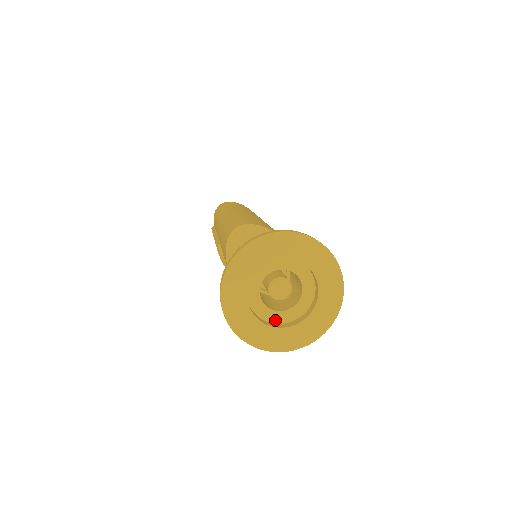
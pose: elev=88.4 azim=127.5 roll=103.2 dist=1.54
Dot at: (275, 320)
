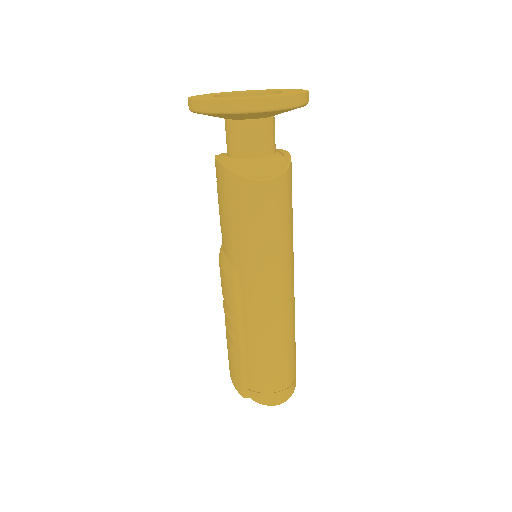
Dot at: occluded
